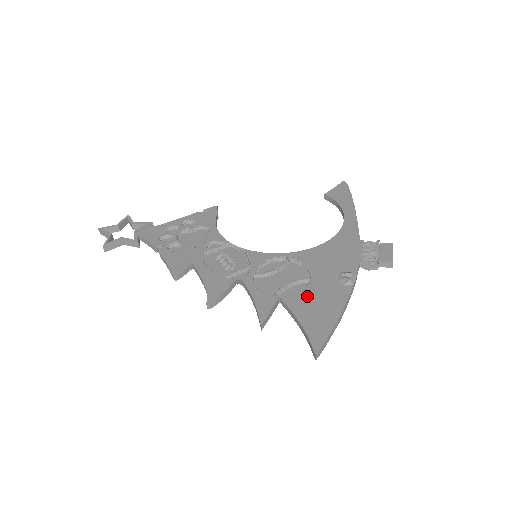
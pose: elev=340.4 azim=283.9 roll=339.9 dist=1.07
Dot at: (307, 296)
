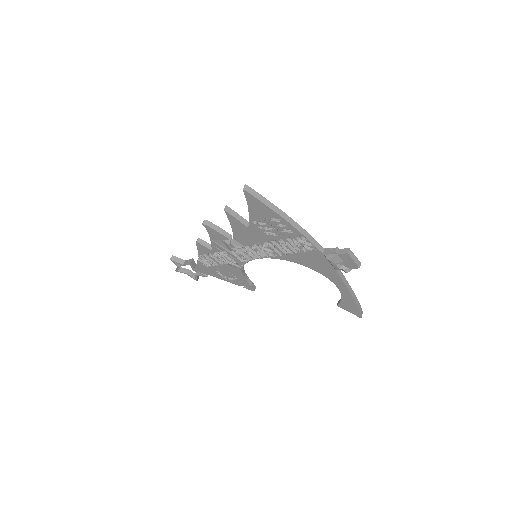
Dot at: occluded
